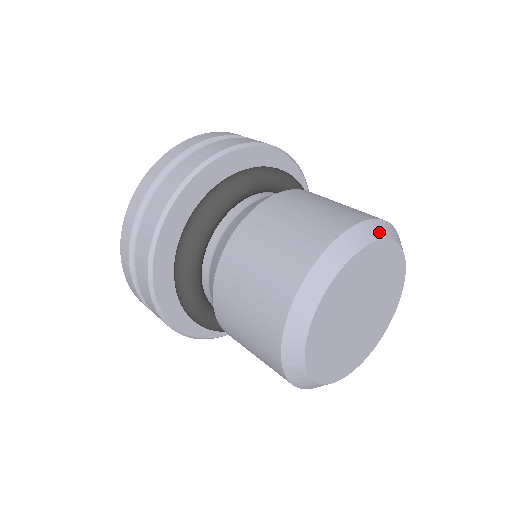
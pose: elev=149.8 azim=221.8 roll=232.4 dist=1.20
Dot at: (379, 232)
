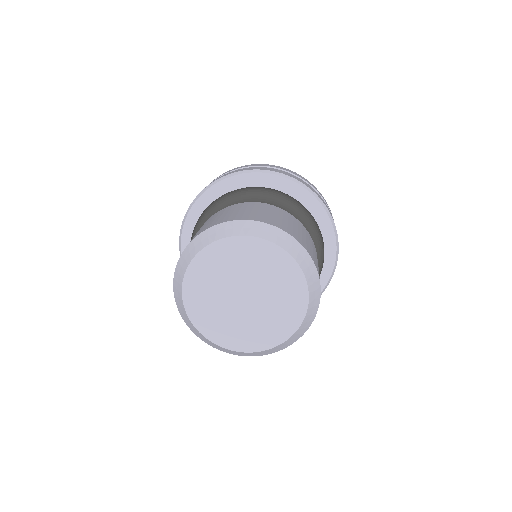
Dot at: (299, 256)
